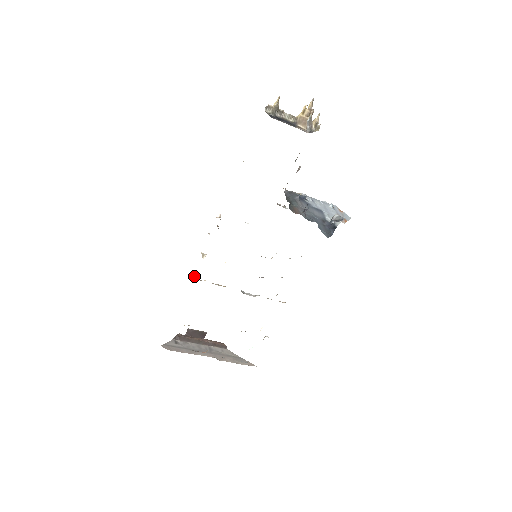
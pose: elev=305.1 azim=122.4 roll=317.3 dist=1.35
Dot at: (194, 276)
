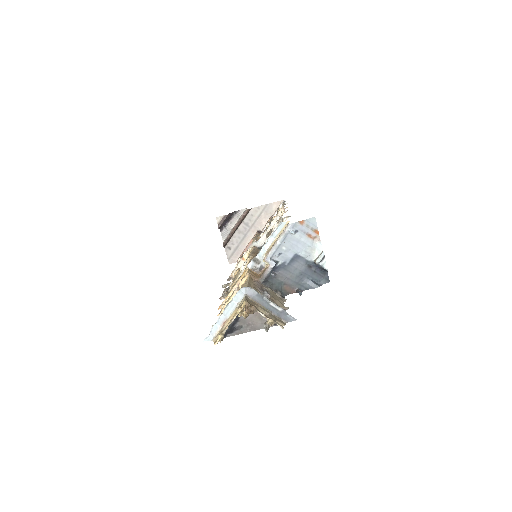
Dot at: occluded
